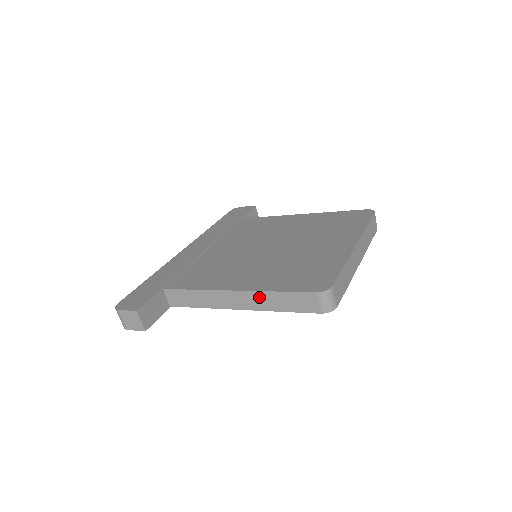
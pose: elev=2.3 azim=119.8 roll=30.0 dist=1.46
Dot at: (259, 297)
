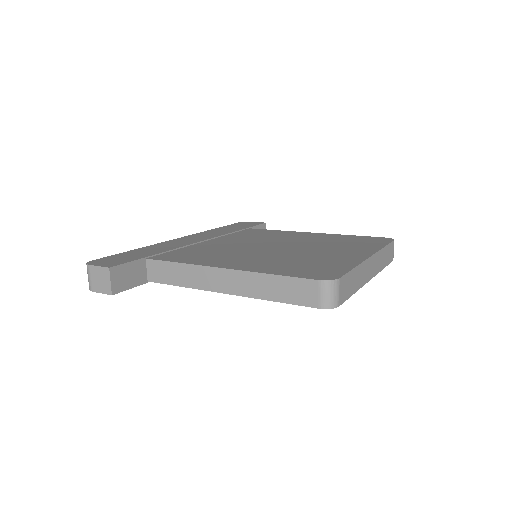
Dot at: (251, 279)
